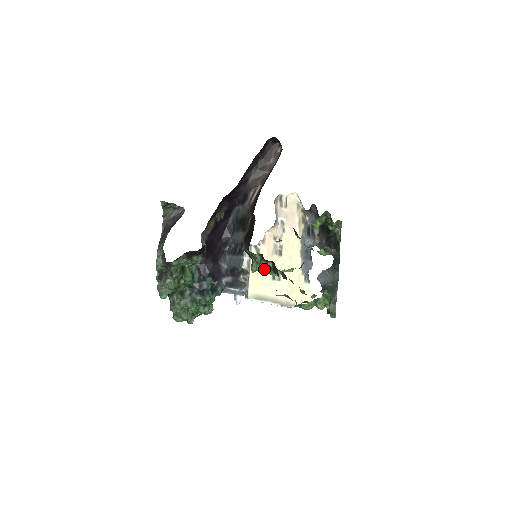
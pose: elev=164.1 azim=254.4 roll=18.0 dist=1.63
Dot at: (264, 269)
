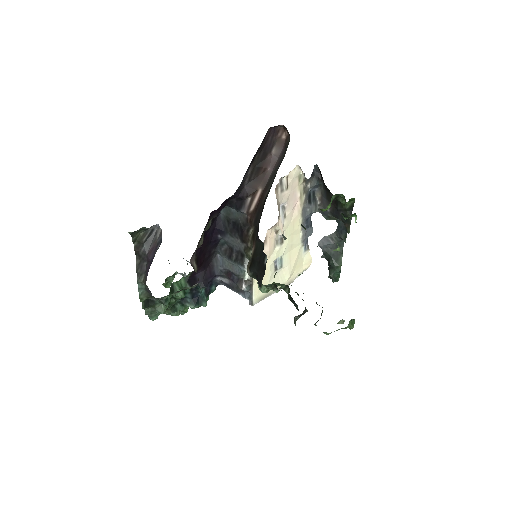
Dot at: occluded
